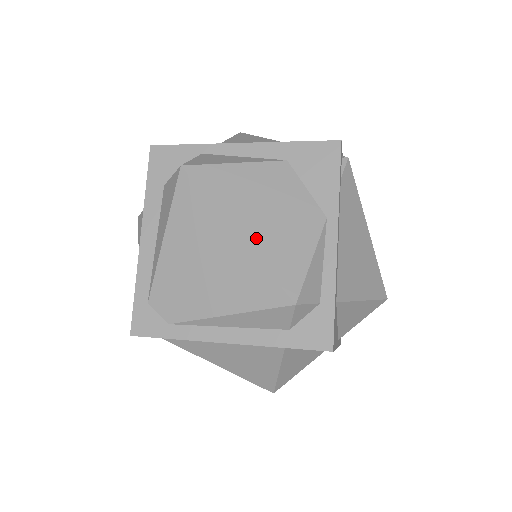
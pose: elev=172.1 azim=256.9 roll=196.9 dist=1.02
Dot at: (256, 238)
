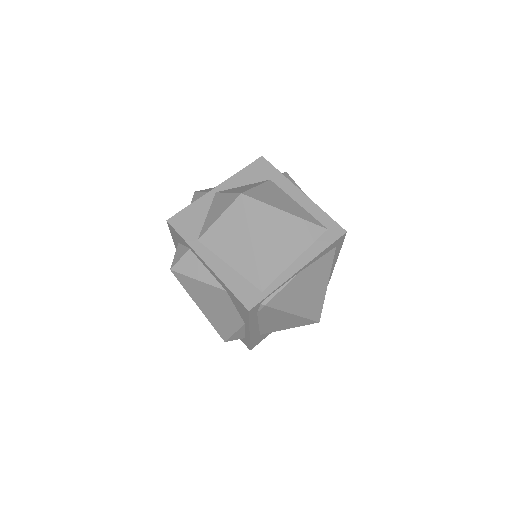
Dot at: (208, 314)
